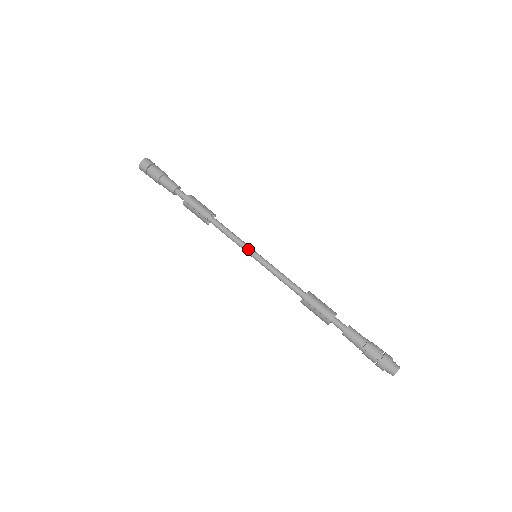
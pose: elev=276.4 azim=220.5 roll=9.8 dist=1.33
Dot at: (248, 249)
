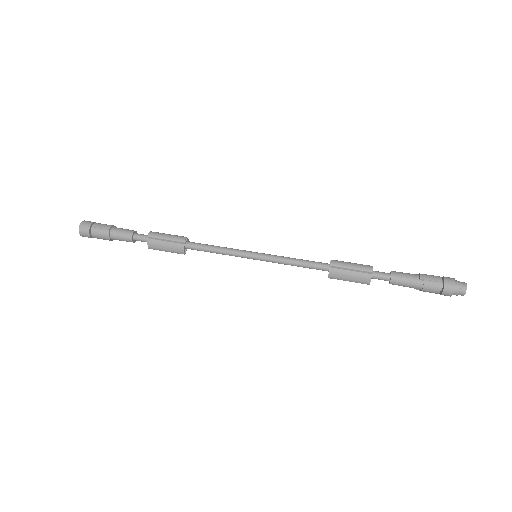
Dot at: (245, 251)
